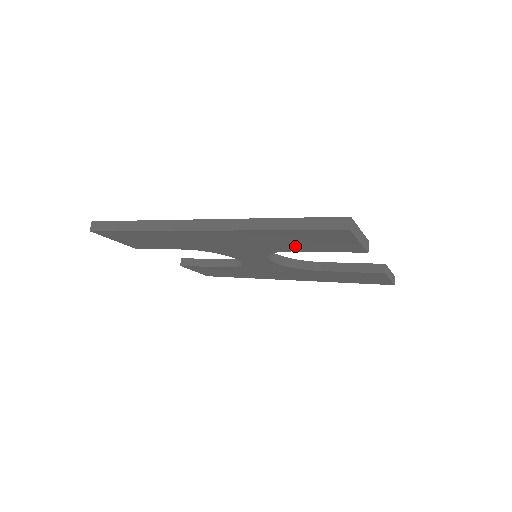
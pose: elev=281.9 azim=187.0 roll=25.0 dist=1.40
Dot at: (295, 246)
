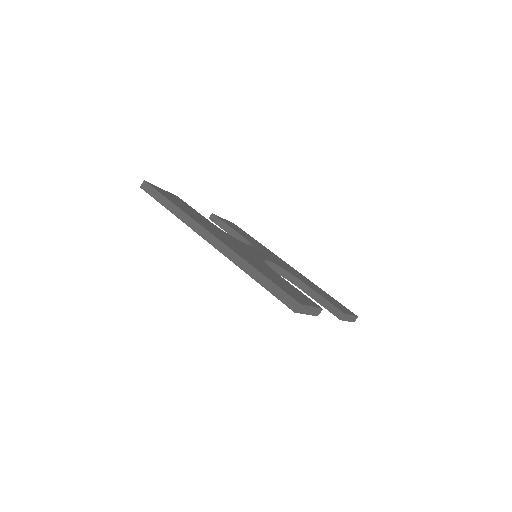
Dot at: occluded
